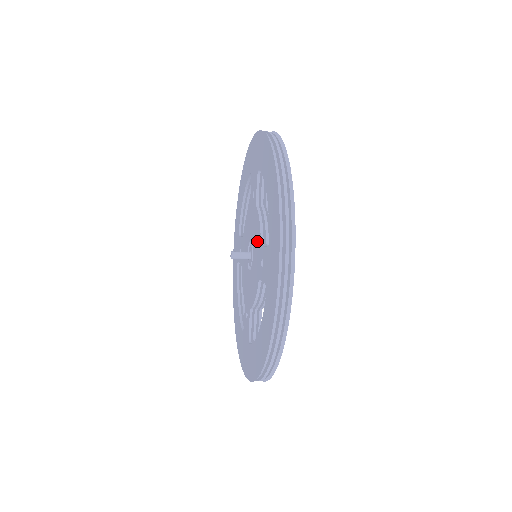
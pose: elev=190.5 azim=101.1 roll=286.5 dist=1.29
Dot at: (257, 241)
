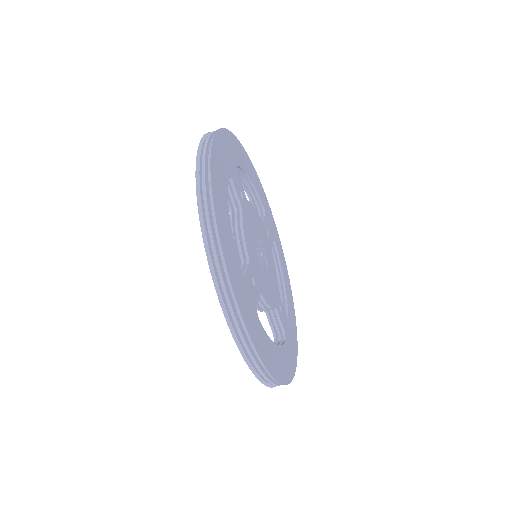
Dot at: occluded
